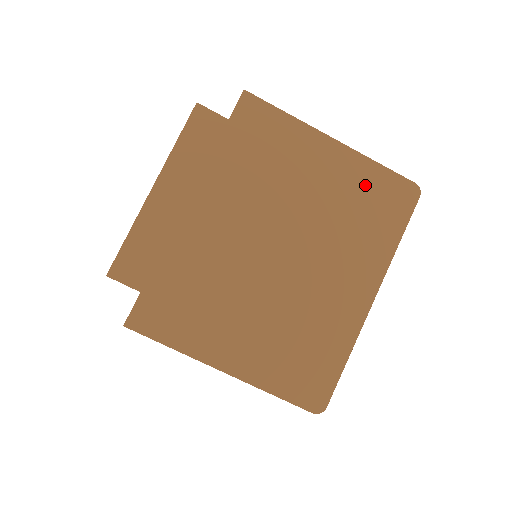
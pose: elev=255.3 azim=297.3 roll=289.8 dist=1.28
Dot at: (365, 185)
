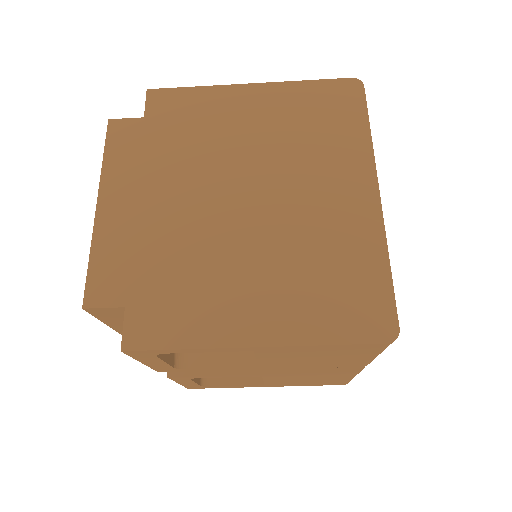
Dot at: (304, 103)
